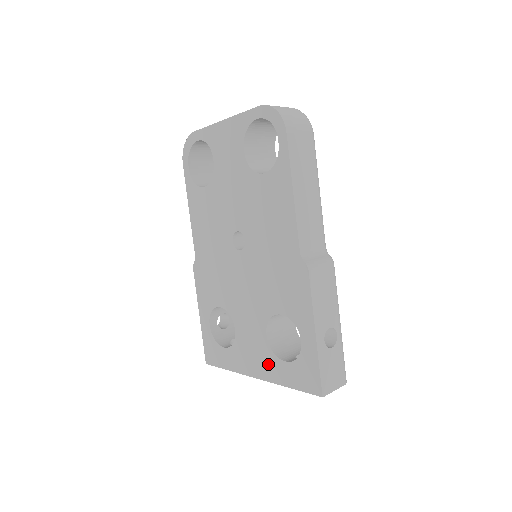
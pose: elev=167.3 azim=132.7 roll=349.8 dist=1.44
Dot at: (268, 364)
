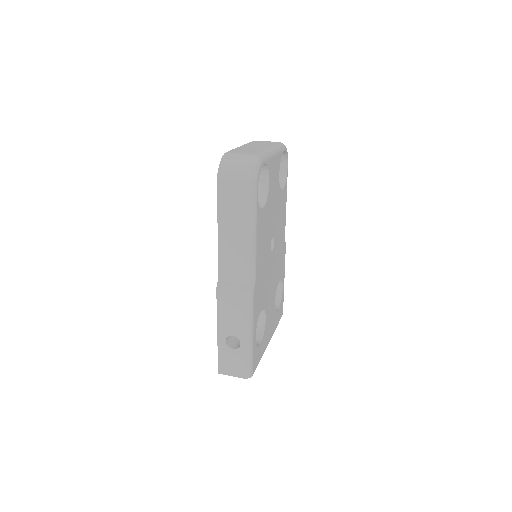
Dot at: occluded
